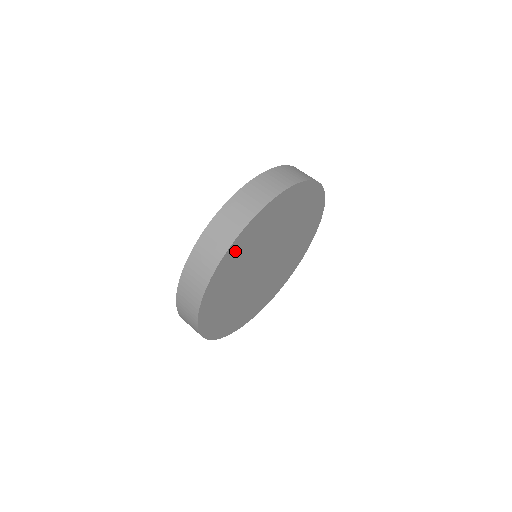
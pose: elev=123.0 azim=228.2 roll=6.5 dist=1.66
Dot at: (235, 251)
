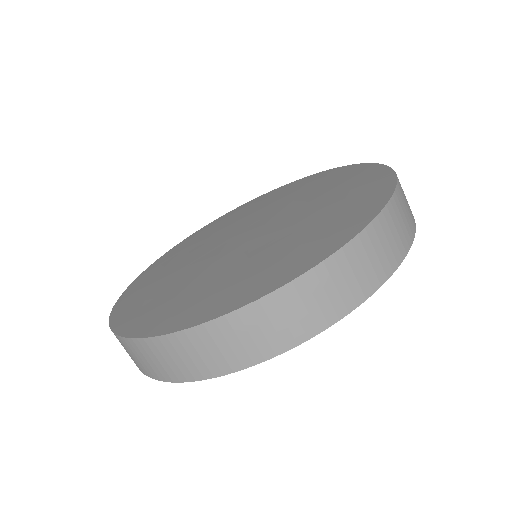
Dot at: occluded
